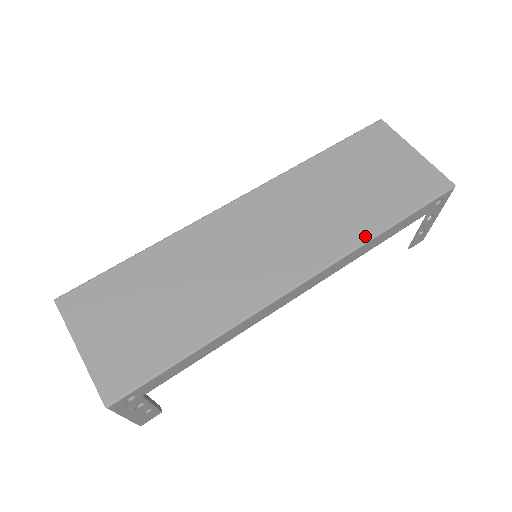
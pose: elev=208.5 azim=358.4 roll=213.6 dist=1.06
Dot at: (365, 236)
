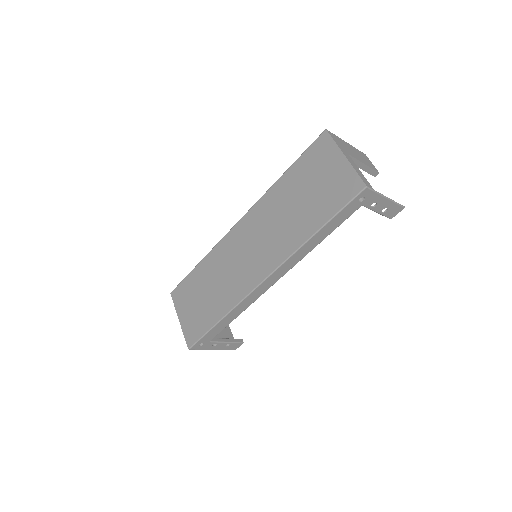
Dot at: (301, 241)
